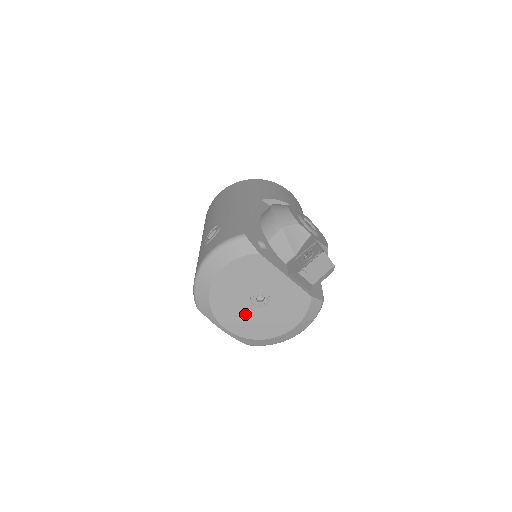
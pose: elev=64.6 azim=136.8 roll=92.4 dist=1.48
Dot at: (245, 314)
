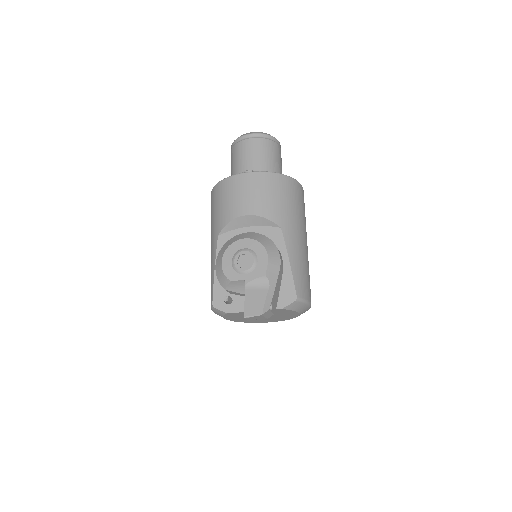
Dot at: (266, 319)
